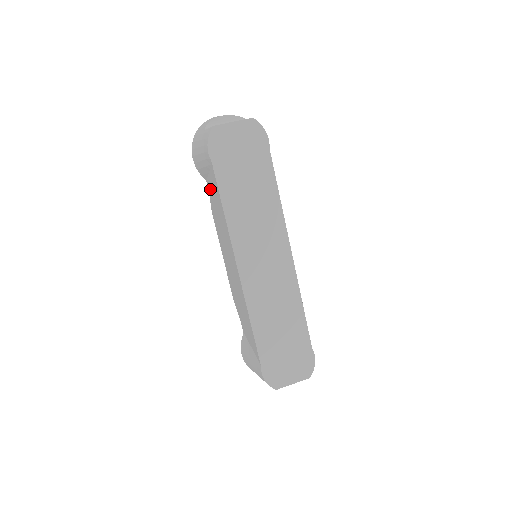
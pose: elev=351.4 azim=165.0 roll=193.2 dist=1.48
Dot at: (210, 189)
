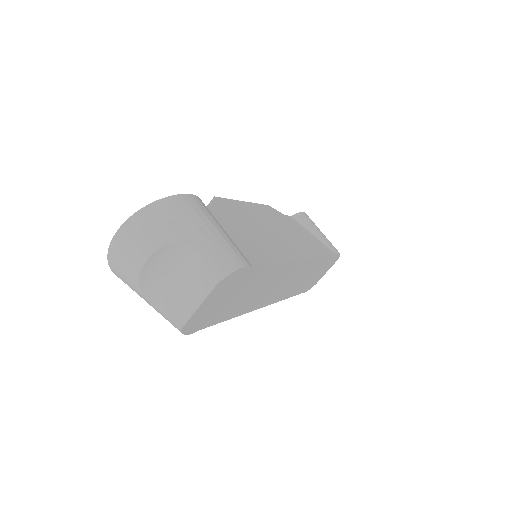
Dot at: occluded
